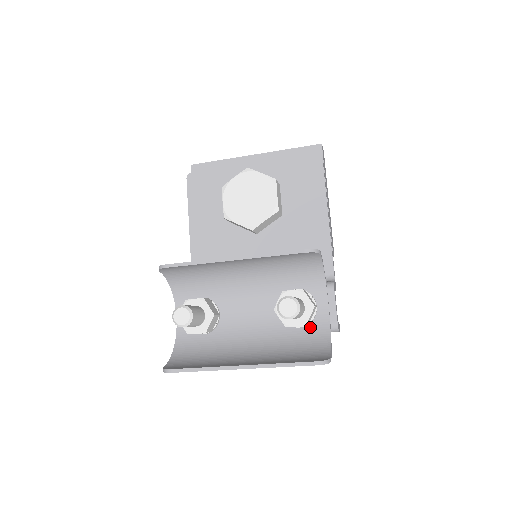
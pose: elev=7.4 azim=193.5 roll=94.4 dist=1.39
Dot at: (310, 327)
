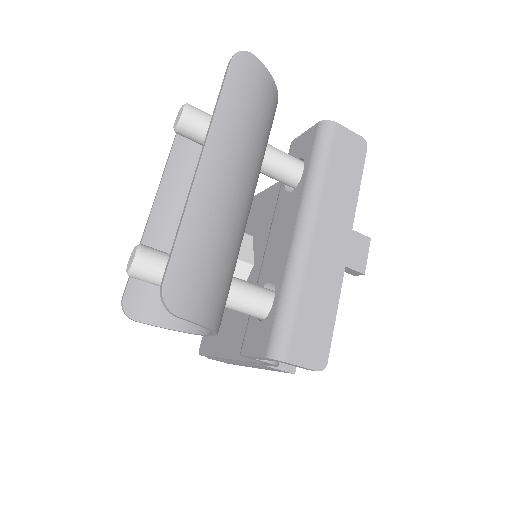
Dot at: occluded
